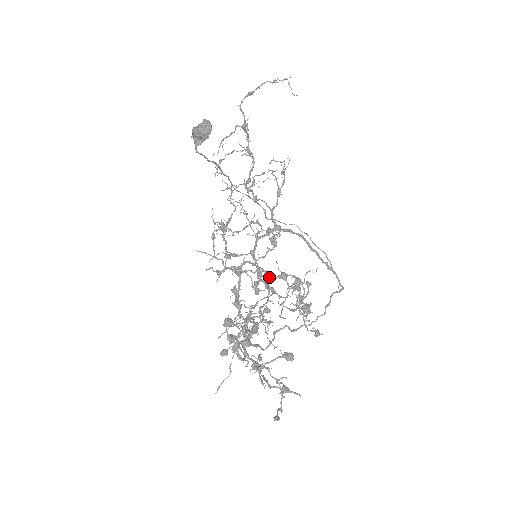
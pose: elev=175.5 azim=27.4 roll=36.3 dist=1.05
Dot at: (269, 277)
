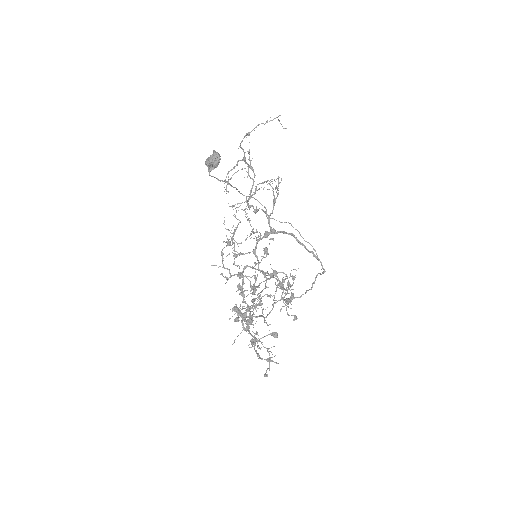
Dot at: (264, 275)
